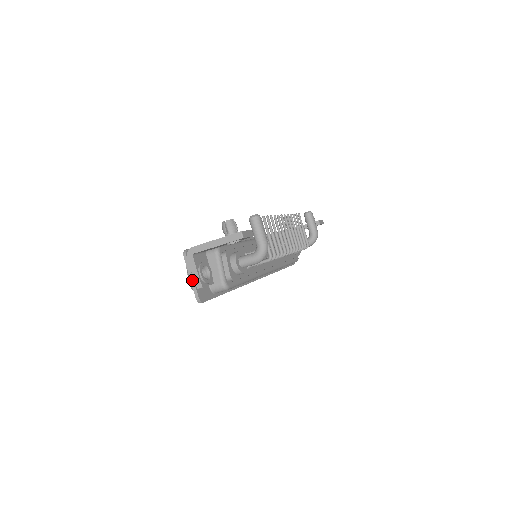
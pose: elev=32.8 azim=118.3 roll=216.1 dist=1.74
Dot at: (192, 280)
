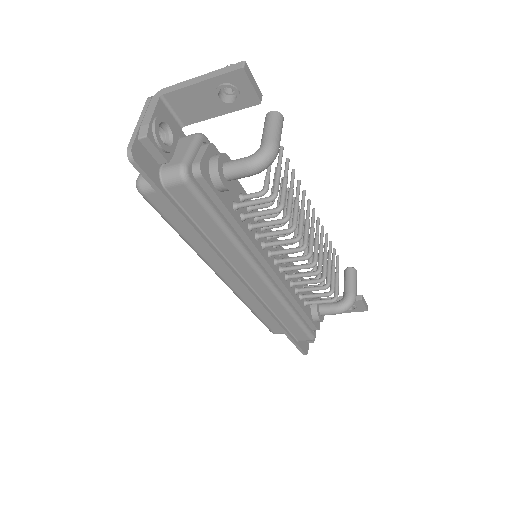
Dot at: (138, 125)
